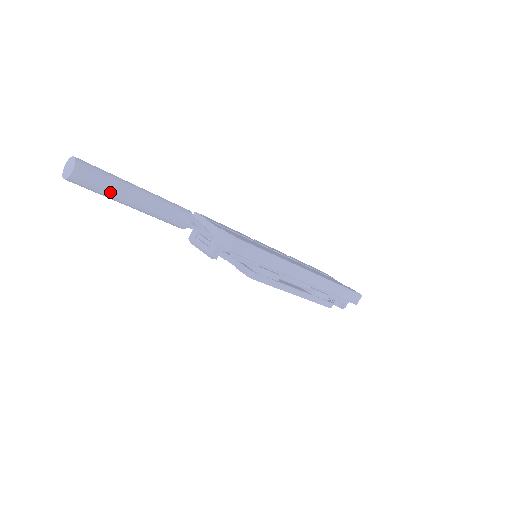
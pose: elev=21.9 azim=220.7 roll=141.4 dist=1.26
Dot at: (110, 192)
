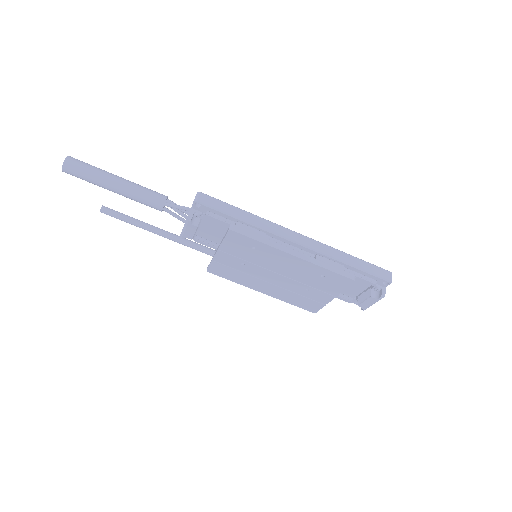
Dot at: (94, 173)
